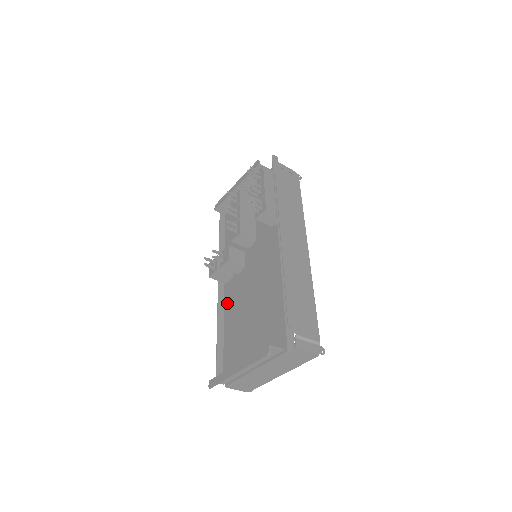
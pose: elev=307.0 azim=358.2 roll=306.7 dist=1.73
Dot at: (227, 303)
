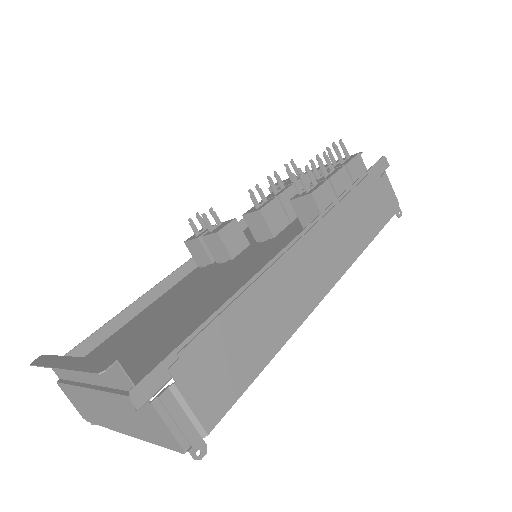
Dot at: (175, 288)
